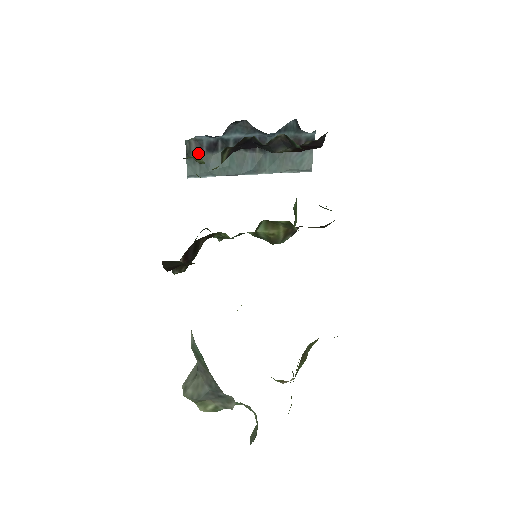
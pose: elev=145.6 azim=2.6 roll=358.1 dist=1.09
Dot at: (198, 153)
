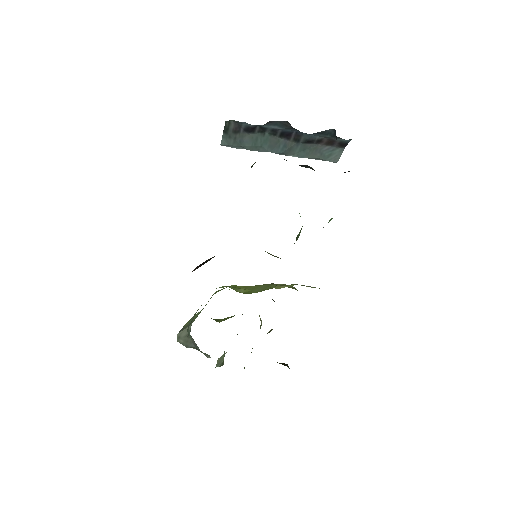
Dot at: (235, 131)
